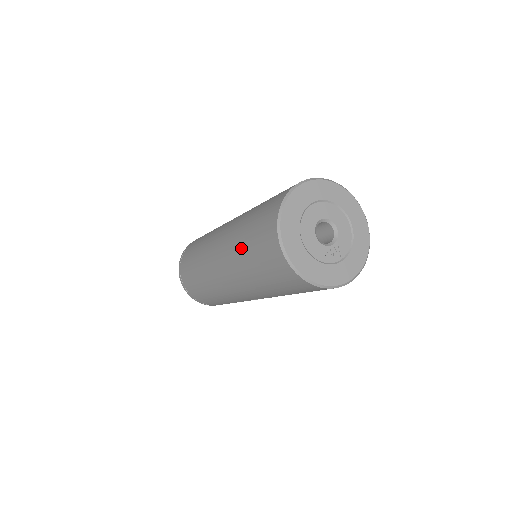
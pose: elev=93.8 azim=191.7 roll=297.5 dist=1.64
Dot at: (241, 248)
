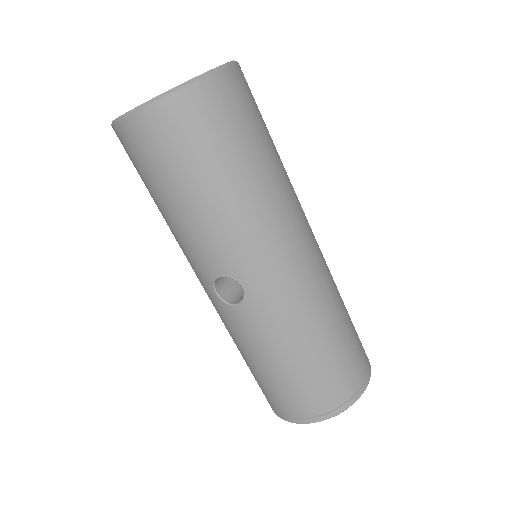
Dot at: occluded
